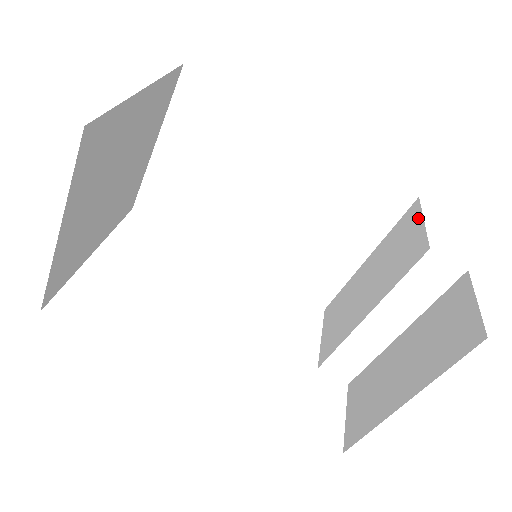
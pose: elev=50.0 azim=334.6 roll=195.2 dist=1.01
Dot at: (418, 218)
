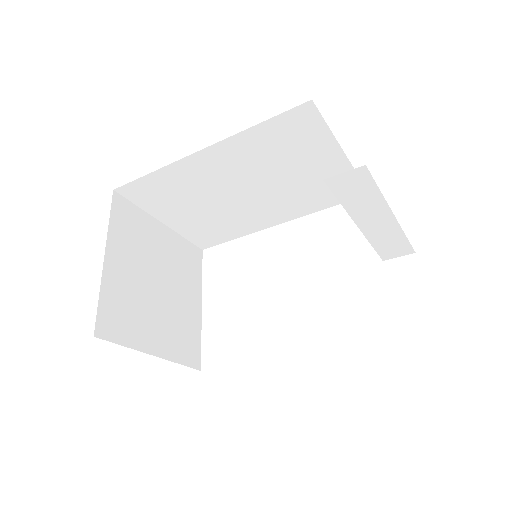
Dot at: occluded
